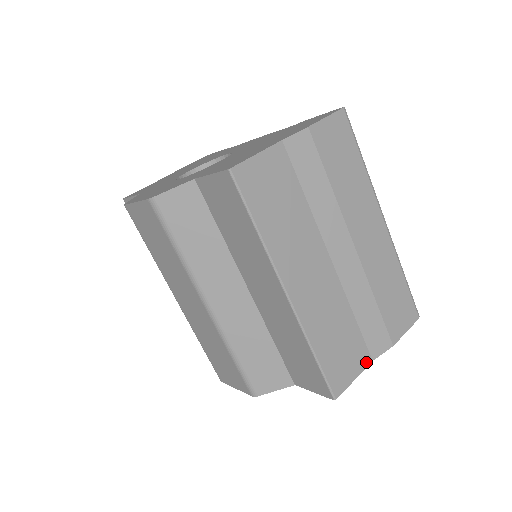
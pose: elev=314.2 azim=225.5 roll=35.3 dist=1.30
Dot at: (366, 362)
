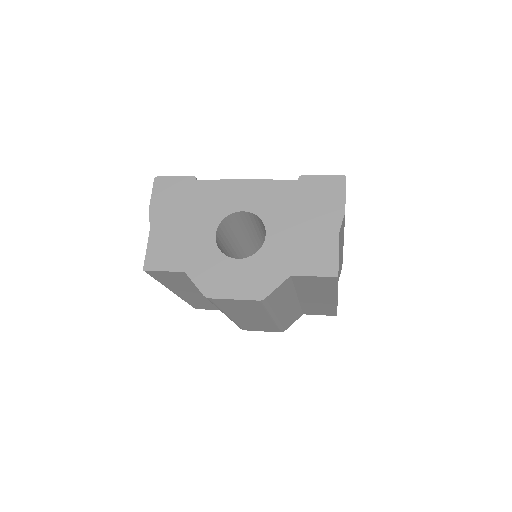
Dot at: occluded
